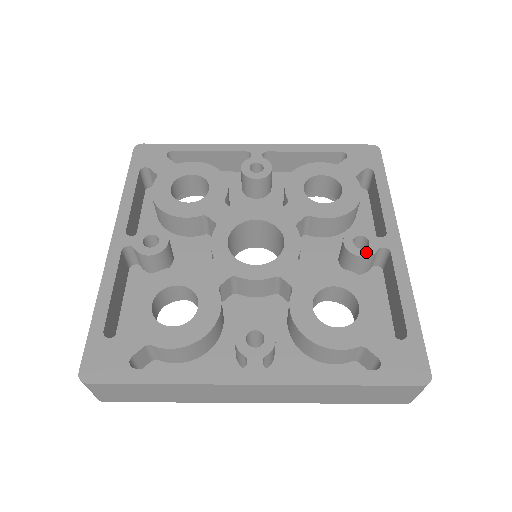
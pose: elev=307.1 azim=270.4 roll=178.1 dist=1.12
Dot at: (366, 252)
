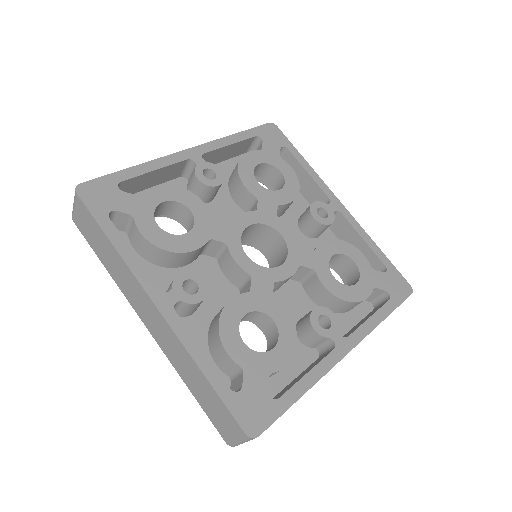
Dot at: (330, 219)
